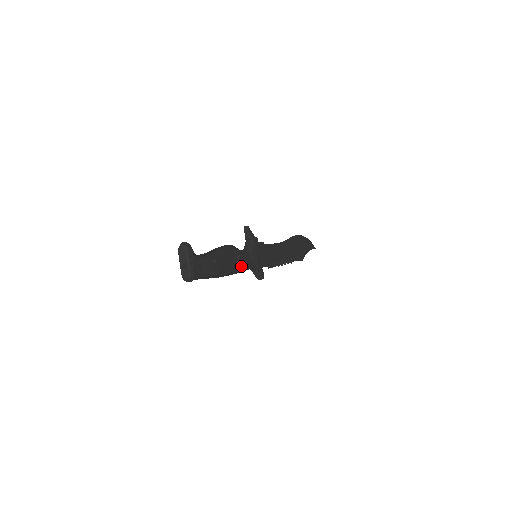
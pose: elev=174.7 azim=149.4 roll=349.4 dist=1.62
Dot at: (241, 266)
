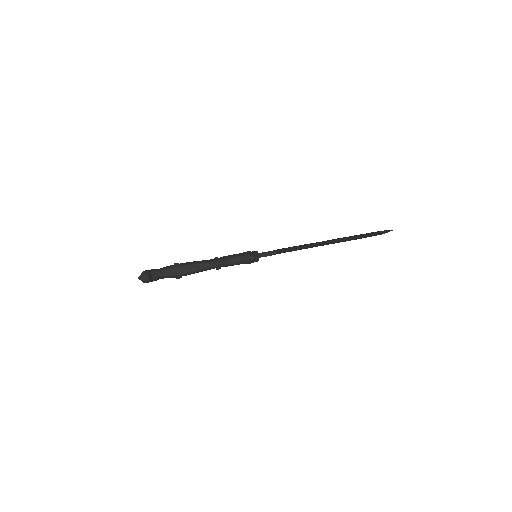
Dot at: (220, 267)
